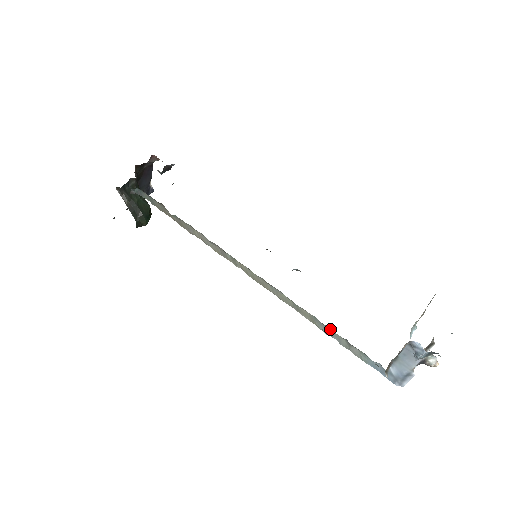
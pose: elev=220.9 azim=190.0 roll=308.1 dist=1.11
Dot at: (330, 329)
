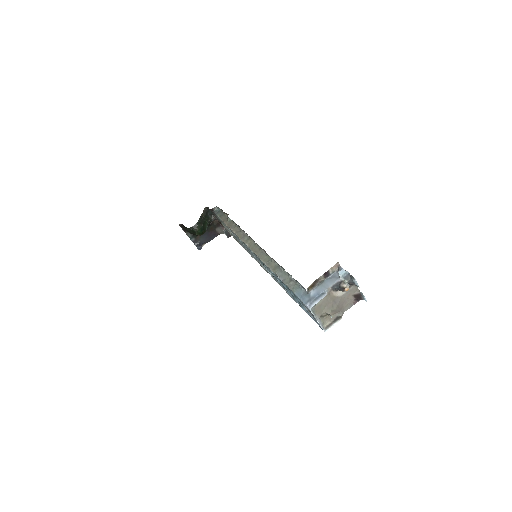
Dot at: (284, 273)
